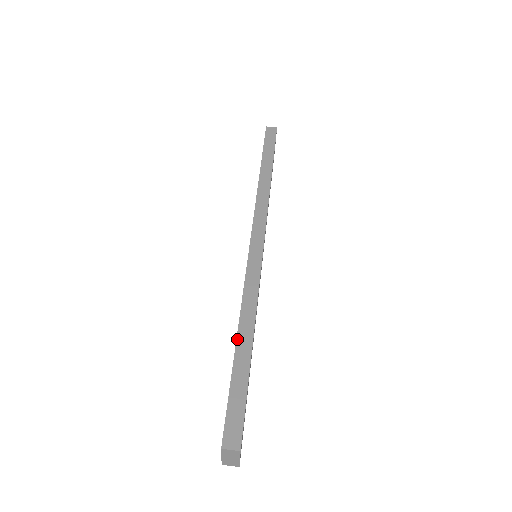
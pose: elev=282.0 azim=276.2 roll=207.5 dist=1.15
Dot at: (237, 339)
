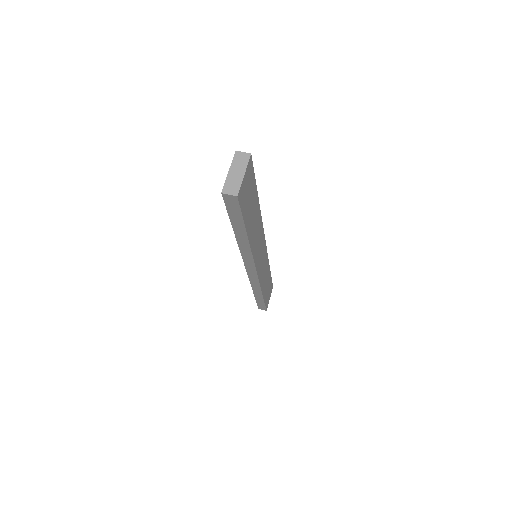
Dot at: occluded
